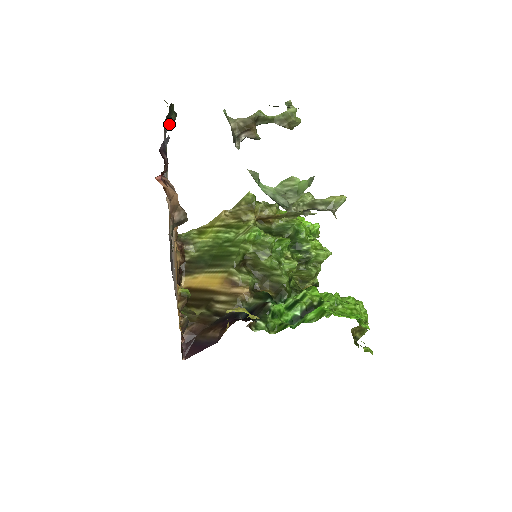
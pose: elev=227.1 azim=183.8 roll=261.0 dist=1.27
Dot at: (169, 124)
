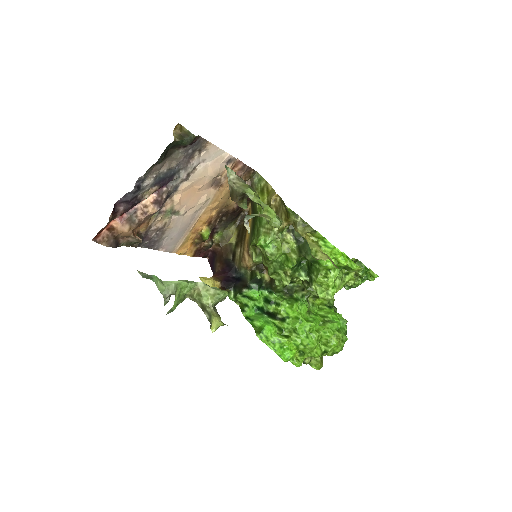
Dot at: (184, 145)
